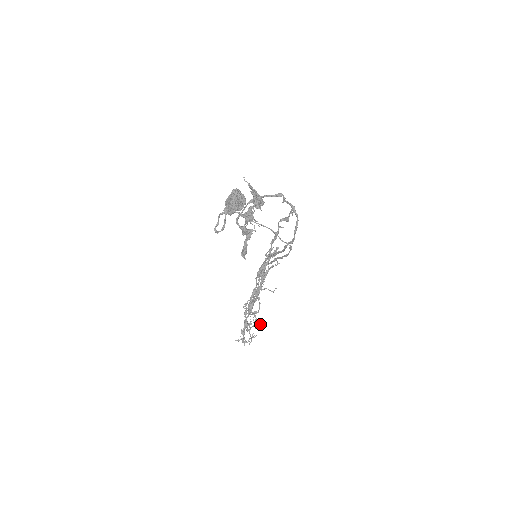
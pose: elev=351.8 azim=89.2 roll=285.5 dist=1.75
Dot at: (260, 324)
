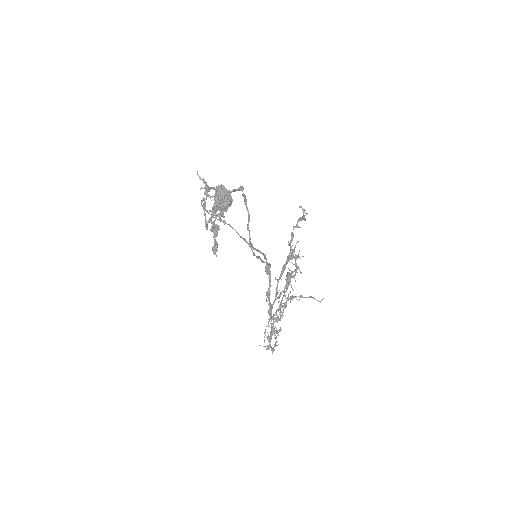
Dot at: (275, 332)
